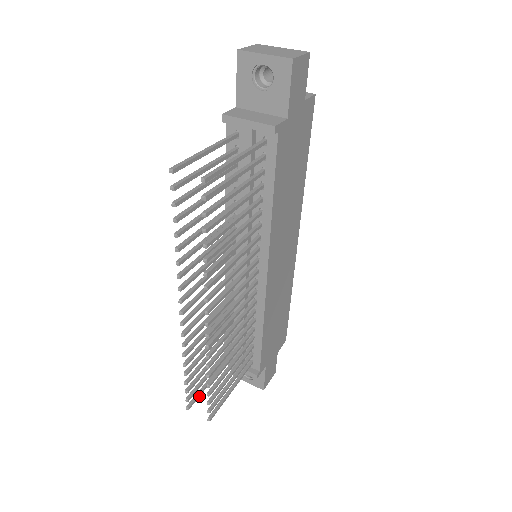
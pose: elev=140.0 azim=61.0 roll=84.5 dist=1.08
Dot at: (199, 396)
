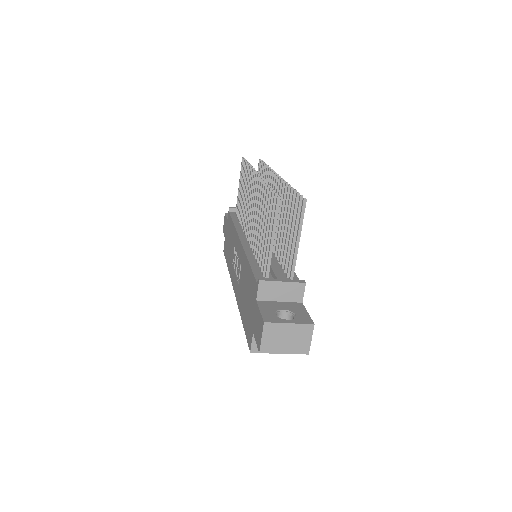
Dot at: (277, 216)
